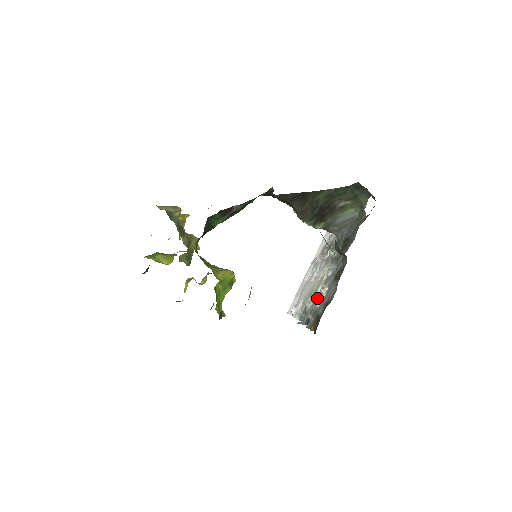
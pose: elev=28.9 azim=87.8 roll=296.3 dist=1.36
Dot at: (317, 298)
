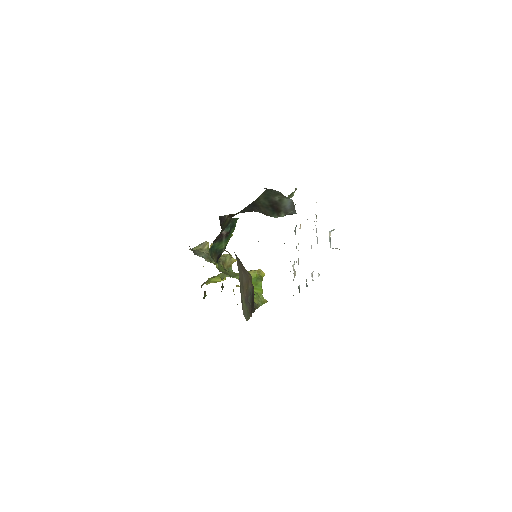
Dot at: (294, 272)
